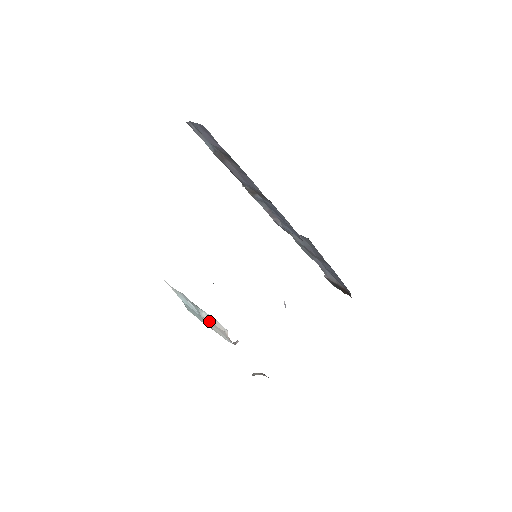
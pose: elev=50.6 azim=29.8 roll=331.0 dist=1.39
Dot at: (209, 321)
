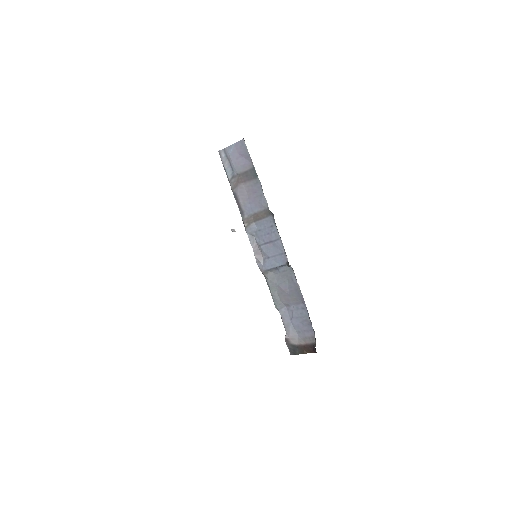
Dot at: occluded
